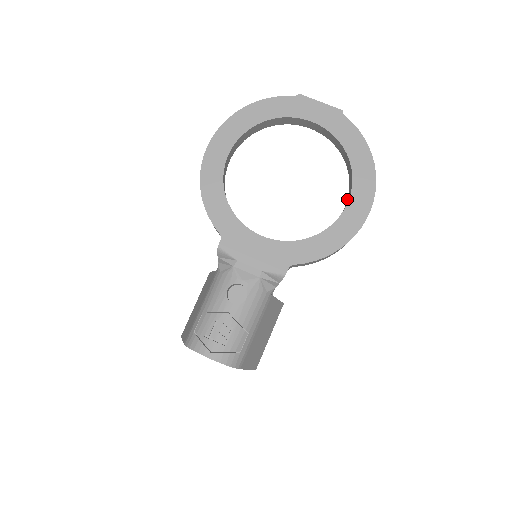
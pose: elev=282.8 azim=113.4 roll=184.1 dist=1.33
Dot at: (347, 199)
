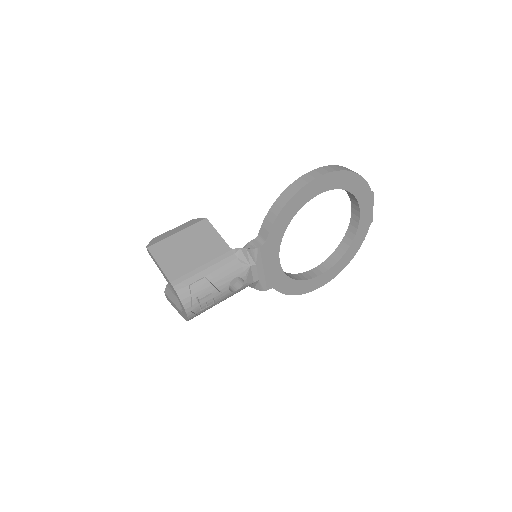
Dot at: (320, 264)
